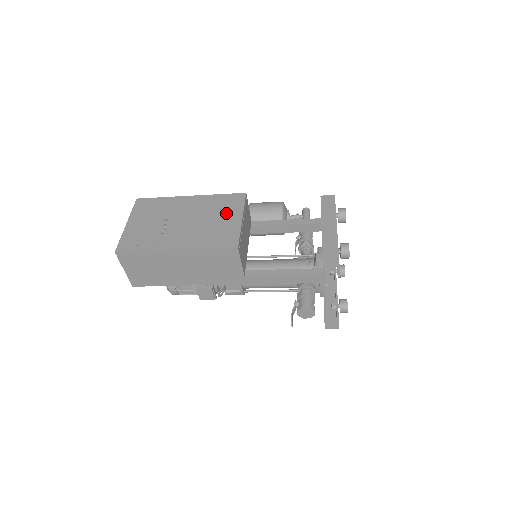
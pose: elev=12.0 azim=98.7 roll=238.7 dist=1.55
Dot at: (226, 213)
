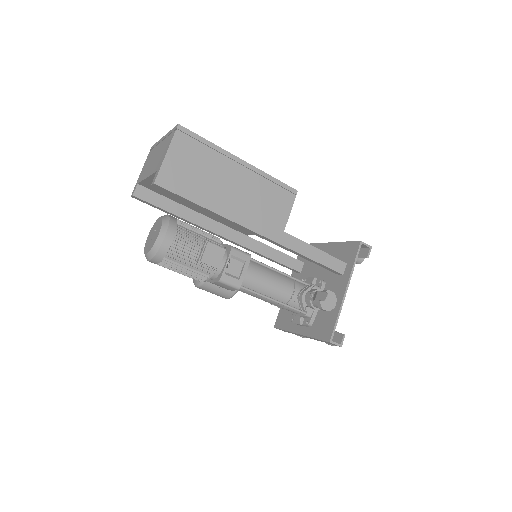
Dot at: occluded
